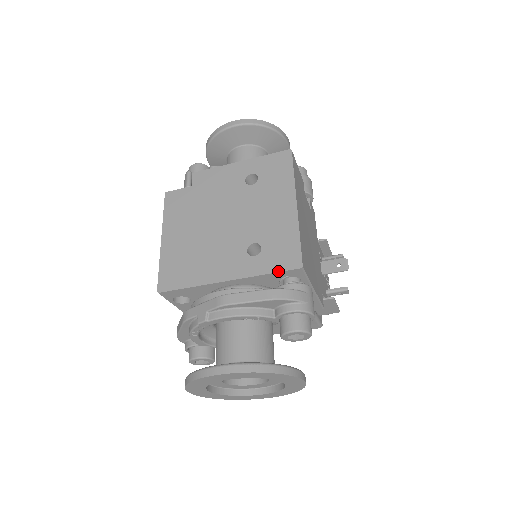
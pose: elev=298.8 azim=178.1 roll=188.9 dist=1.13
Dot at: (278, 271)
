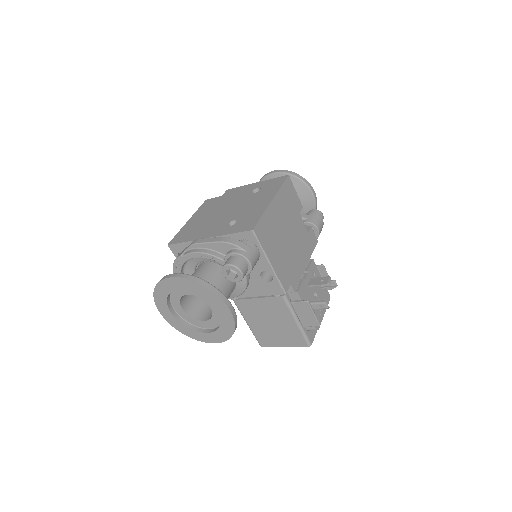
Dot at: (238, 232)
